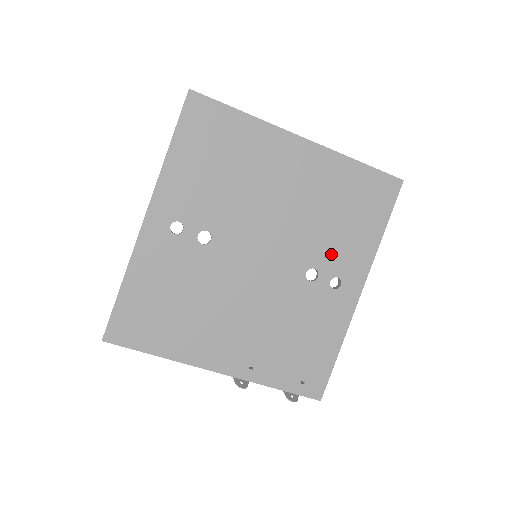
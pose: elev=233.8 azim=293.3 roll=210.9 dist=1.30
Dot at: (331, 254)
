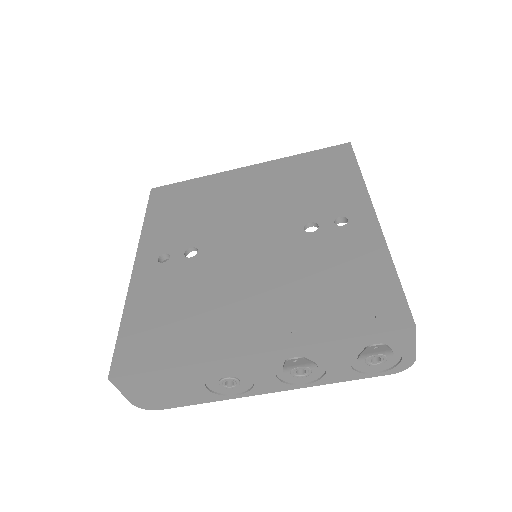
Dot at: (320, 207)
